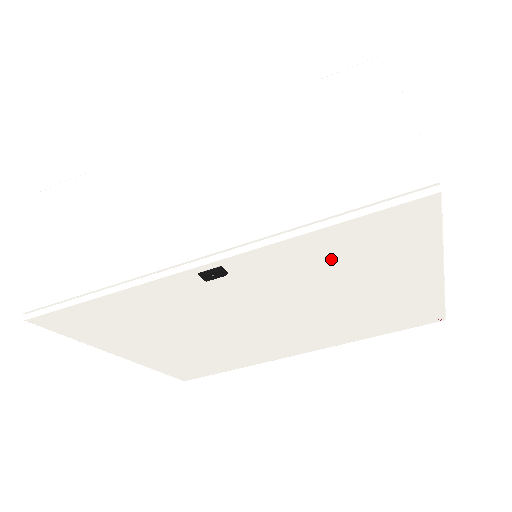
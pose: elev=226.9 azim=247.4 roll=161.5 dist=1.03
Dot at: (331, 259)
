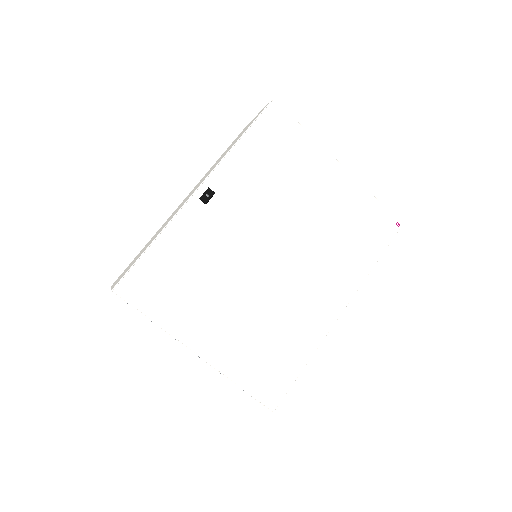
Dot at: (264, 166)
